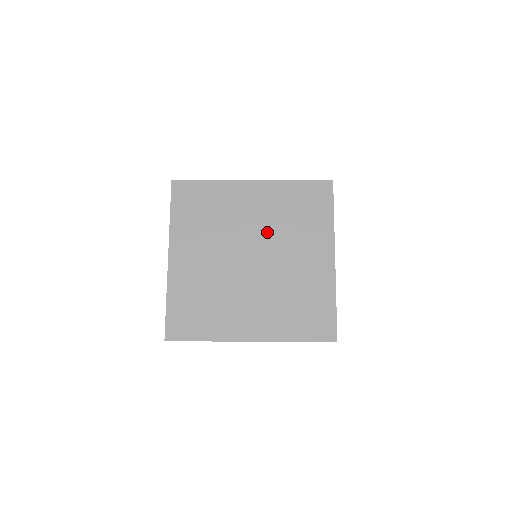
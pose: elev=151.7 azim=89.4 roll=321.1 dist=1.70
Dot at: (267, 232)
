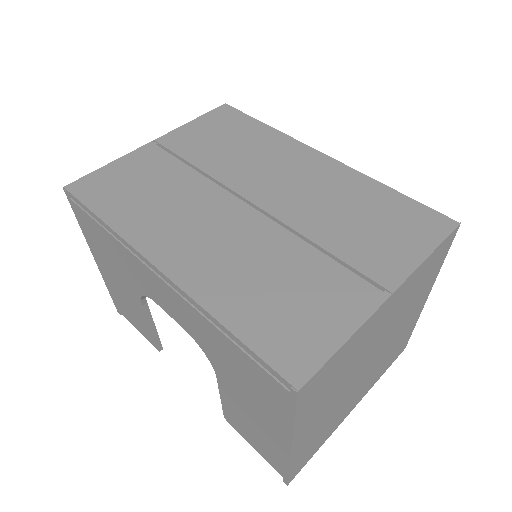
Dot at: (388, 330)
